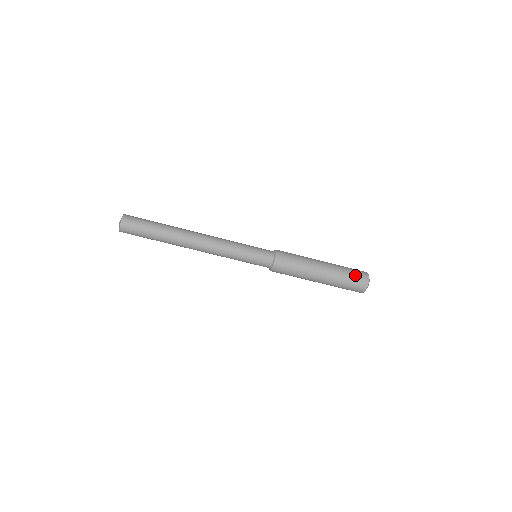
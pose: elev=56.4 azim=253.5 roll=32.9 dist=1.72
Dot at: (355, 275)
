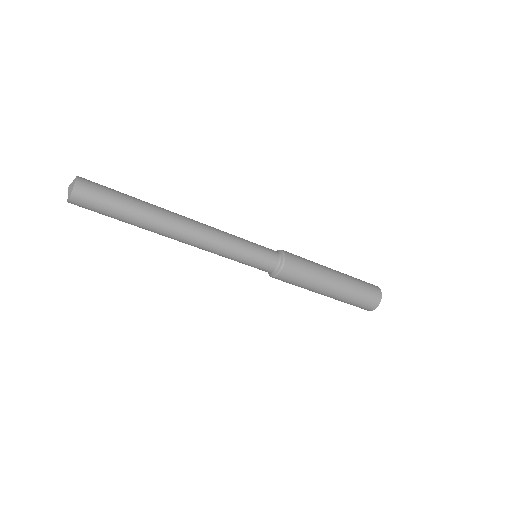
Dot at: (368, 292)
